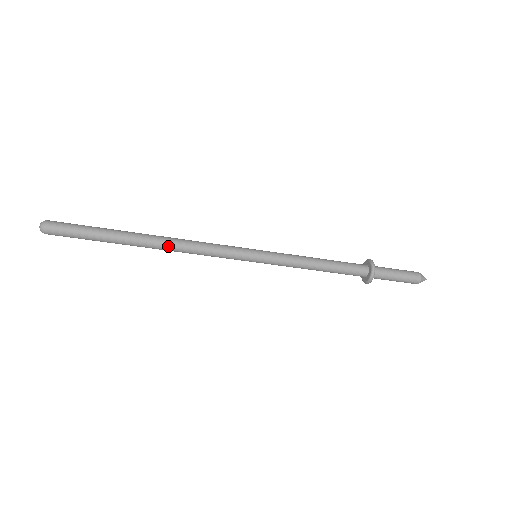
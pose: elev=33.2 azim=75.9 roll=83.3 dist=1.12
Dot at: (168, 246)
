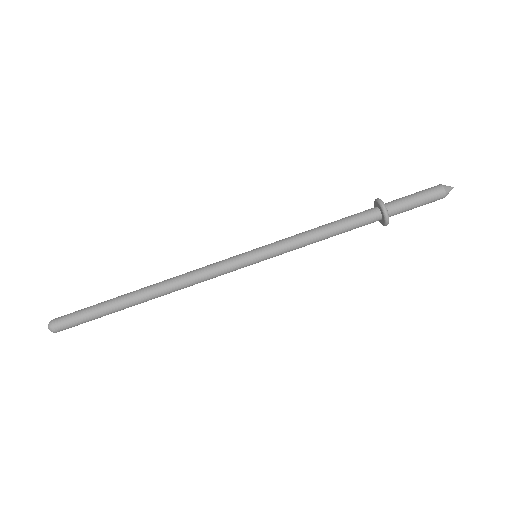
Dot at: (165, 285)
